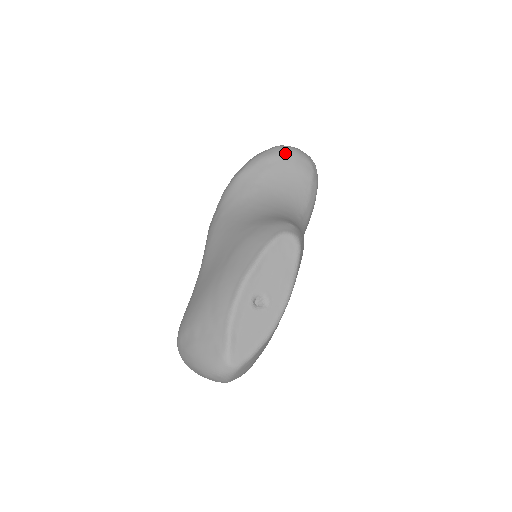
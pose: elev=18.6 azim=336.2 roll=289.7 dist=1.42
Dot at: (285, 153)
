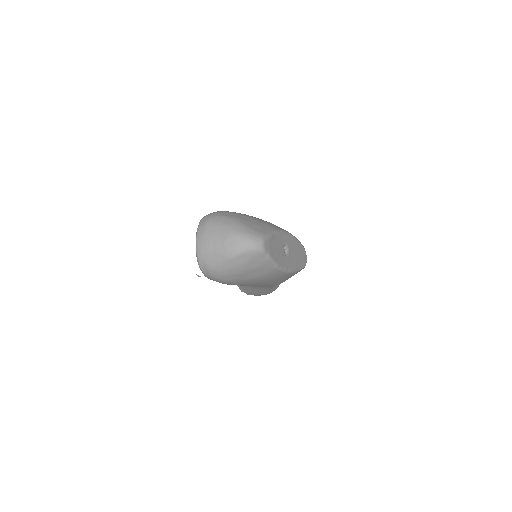
Dot at: occluded
